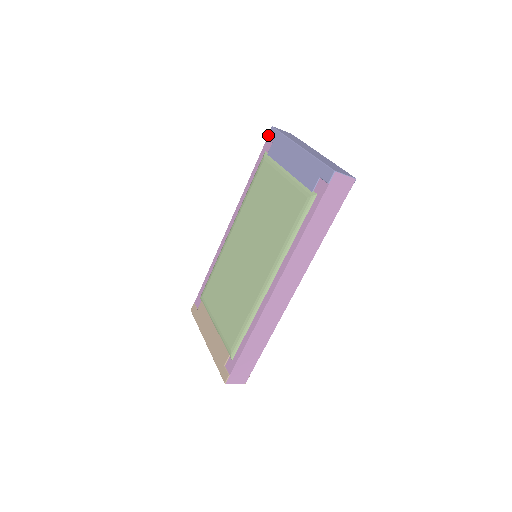
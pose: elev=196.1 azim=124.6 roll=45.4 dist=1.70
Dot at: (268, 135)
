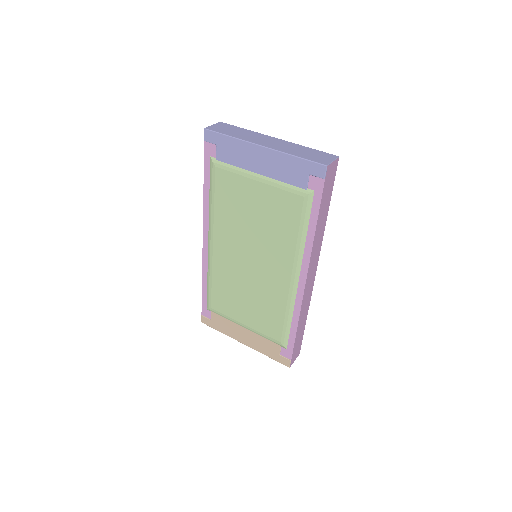
Dot at: (204, 139)
